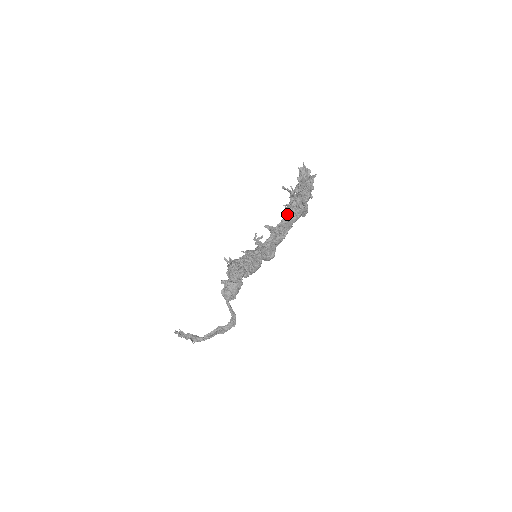
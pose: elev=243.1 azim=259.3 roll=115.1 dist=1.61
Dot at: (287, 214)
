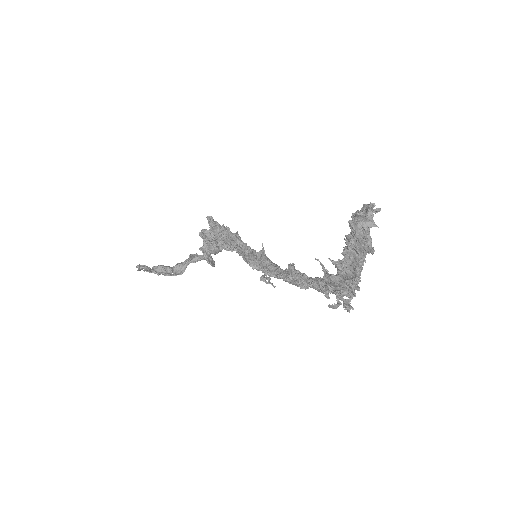
Dot at: (319, 289)
